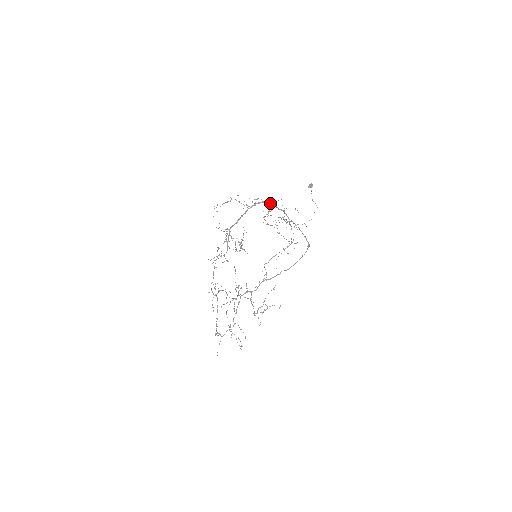
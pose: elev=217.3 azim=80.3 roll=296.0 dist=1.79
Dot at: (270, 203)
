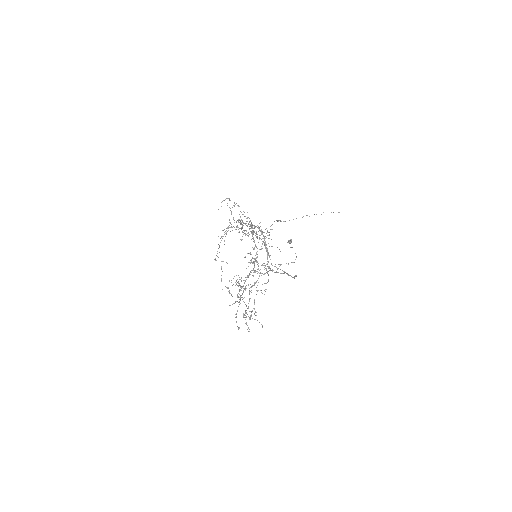
Dot at: occluded
